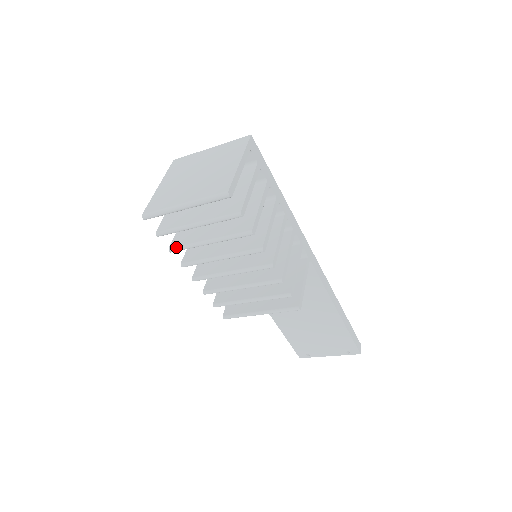
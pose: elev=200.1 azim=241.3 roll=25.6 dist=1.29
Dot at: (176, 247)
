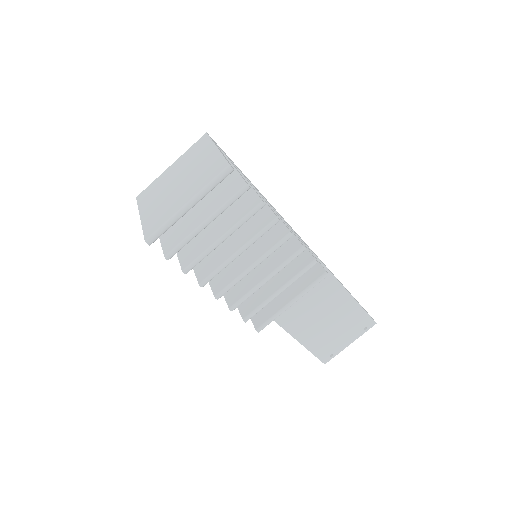
Dot at: (190, 264)
